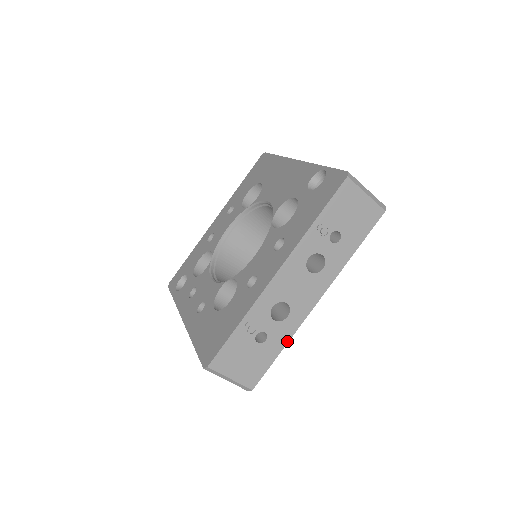
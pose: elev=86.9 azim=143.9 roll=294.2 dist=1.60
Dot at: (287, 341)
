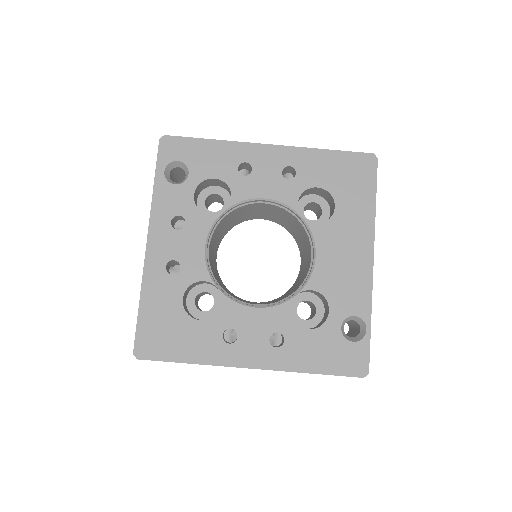
Dot at: occluded
